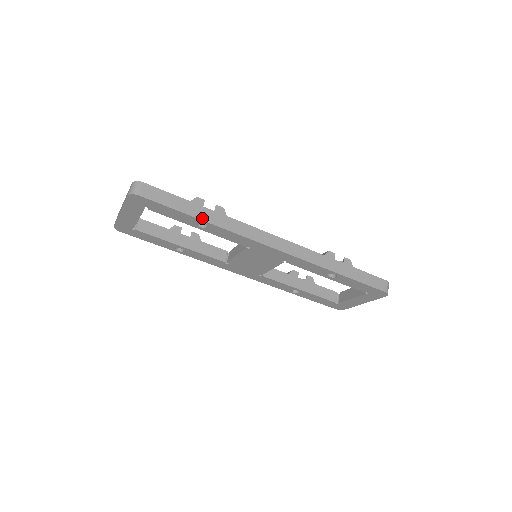
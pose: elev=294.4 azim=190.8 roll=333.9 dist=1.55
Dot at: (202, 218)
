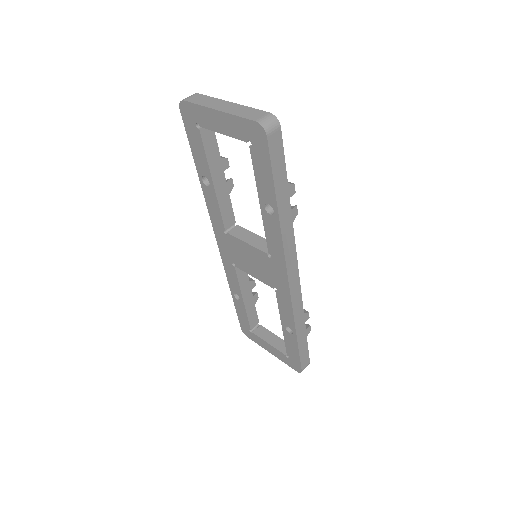
Dot at: (280, 208)
